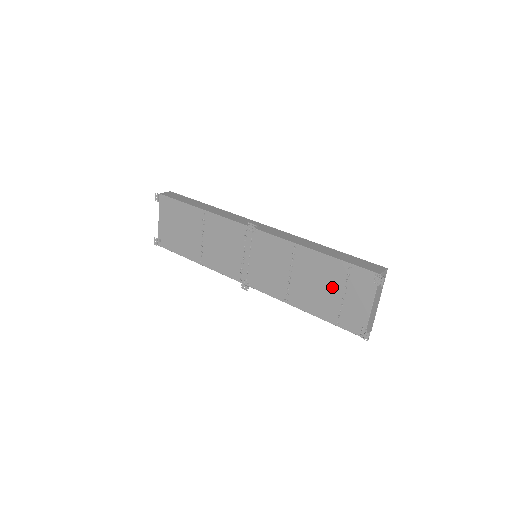
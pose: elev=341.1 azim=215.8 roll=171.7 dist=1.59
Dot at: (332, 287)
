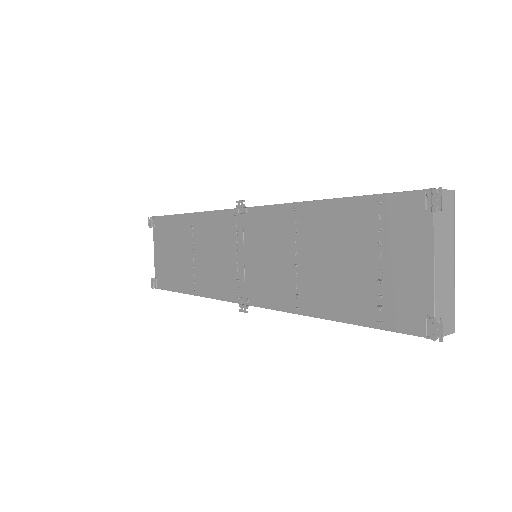
Dot at: (358, 253)
